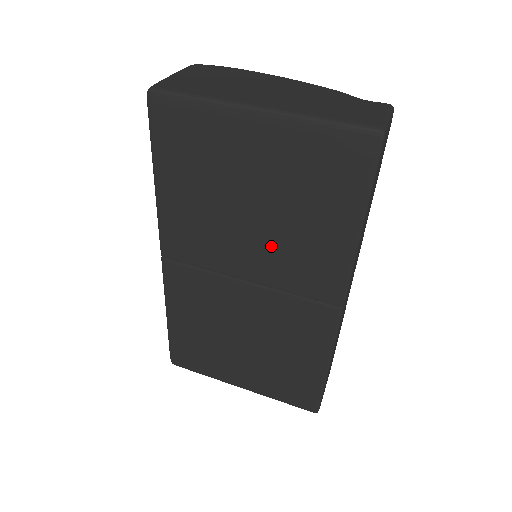
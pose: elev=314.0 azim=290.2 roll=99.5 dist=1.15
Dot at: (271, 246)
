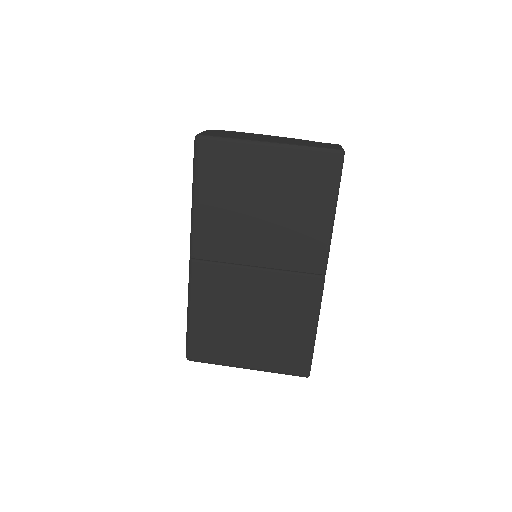
Dot at: (276, 235)
